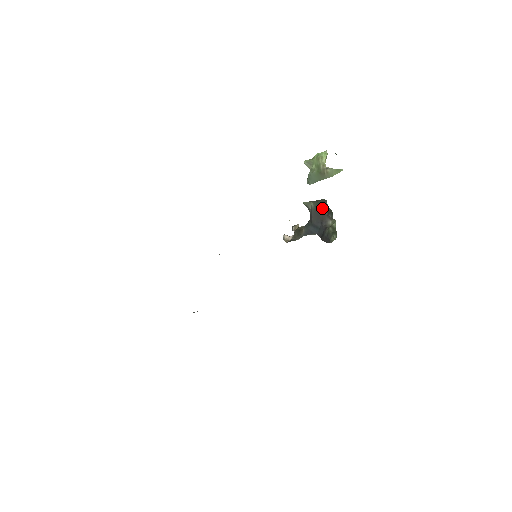
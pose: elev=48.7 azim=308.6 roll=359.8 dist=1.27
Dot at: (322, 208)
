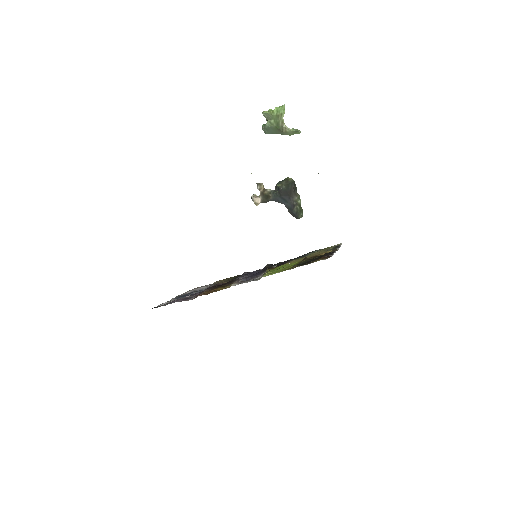
Dot at: (291, 188)
